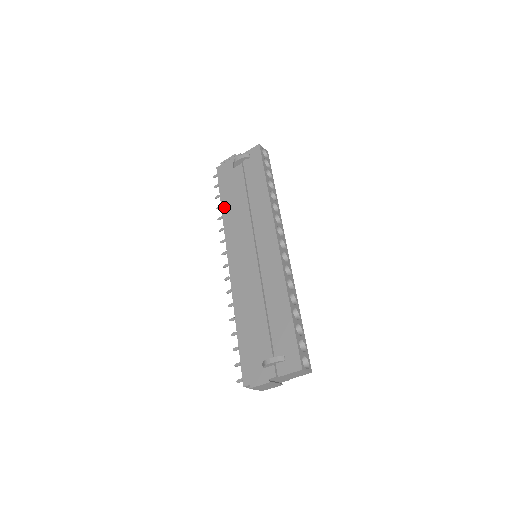
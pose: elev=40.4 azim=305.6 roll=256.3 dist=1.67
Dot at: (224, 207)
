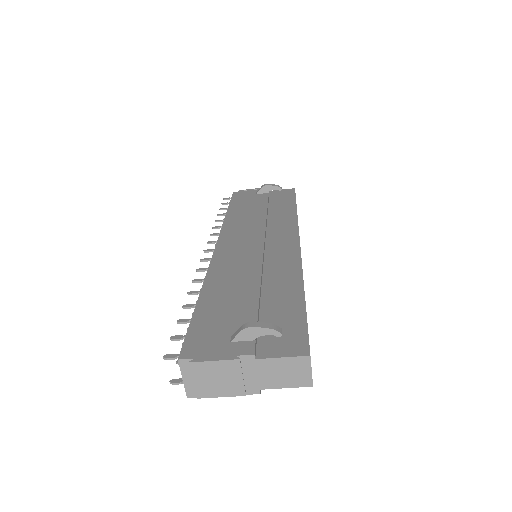
Dot at: (231, 212)
